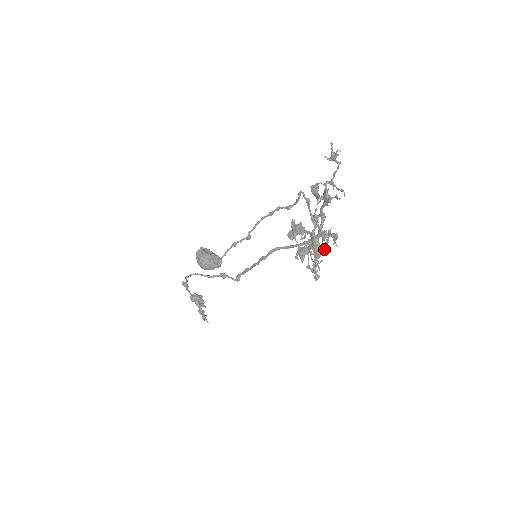
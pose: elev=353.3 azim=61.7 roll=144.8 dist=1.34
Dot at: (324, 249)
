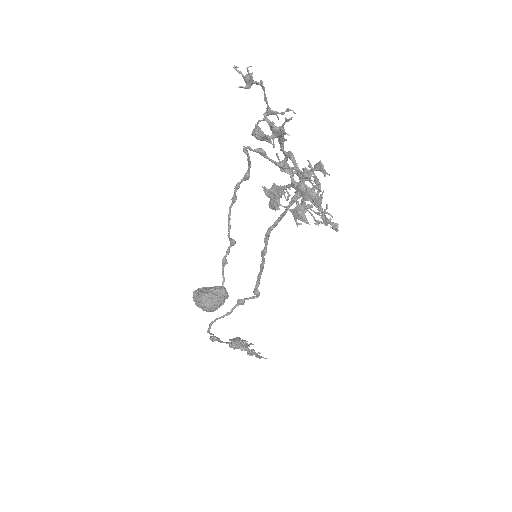
Dot at: (319, 190)
